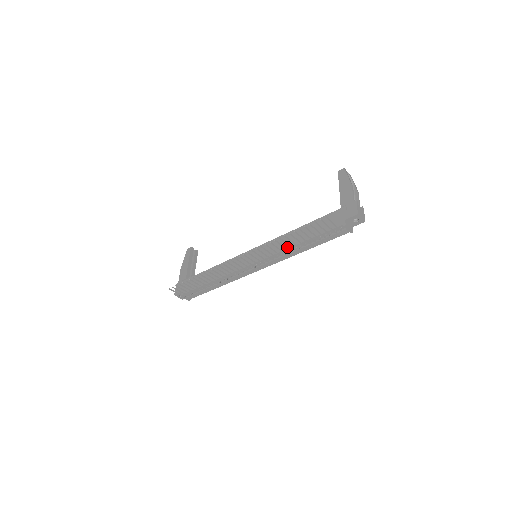
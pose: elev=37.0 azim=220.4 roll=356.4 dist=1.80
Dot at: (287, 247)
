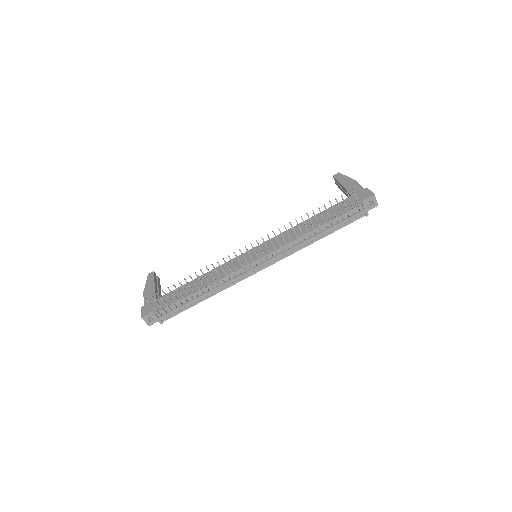
Dot at: (300, 235)
